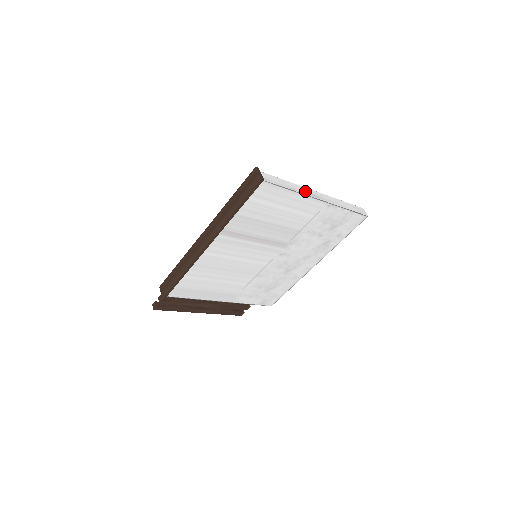
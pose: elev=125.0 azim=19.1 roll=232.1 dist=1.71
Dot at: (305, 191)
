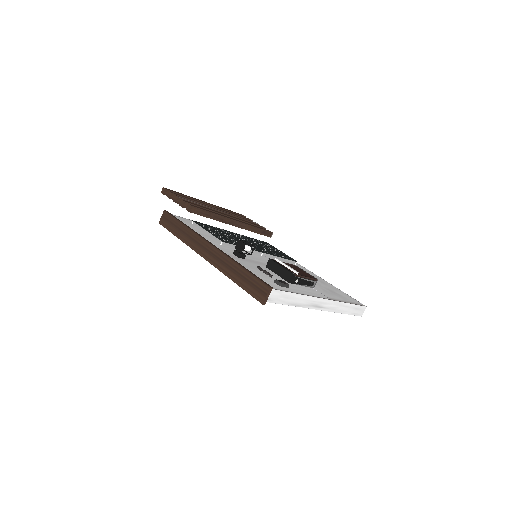
Dot at: (309, 303)
